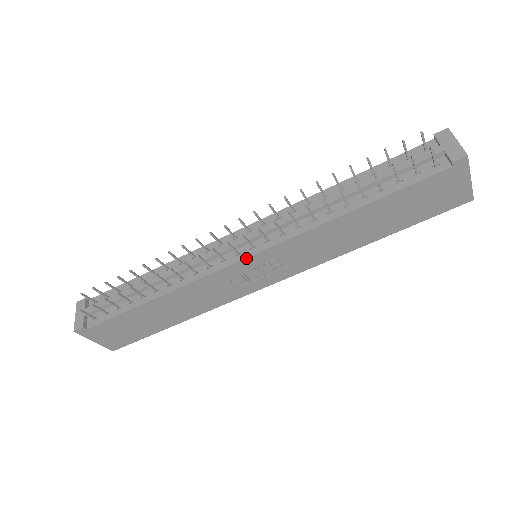
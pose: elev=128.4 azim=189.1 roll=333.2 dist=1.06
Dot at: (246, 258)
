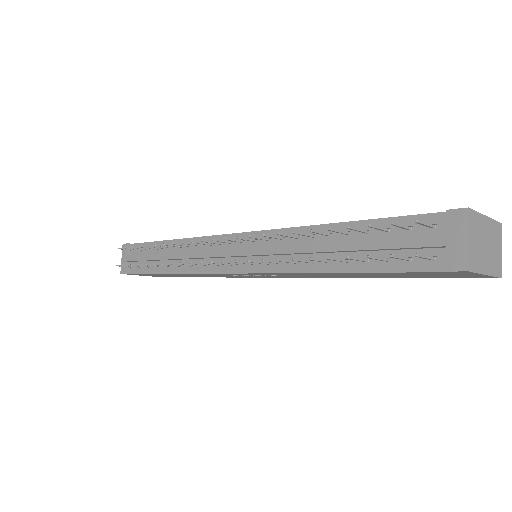
Dot at: (235, 273)
